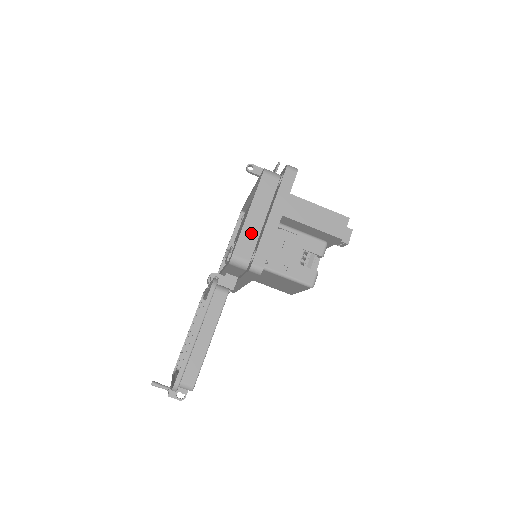
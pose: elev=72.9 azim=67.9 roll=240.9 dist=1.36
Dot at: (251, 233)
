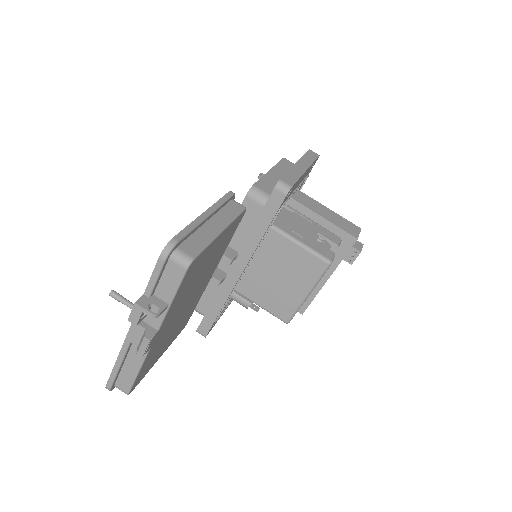
Dot at: (273, 181)
